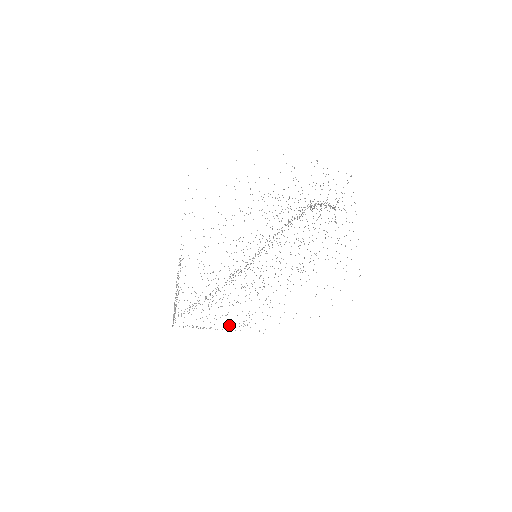
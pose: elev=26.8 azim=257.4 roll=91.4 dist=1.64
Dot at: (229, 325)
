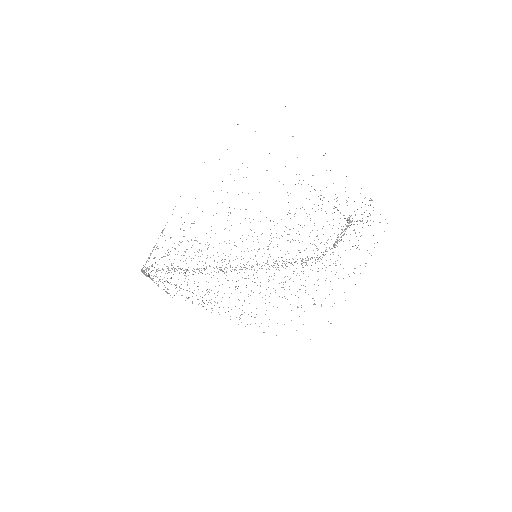
Dot at: occluded
